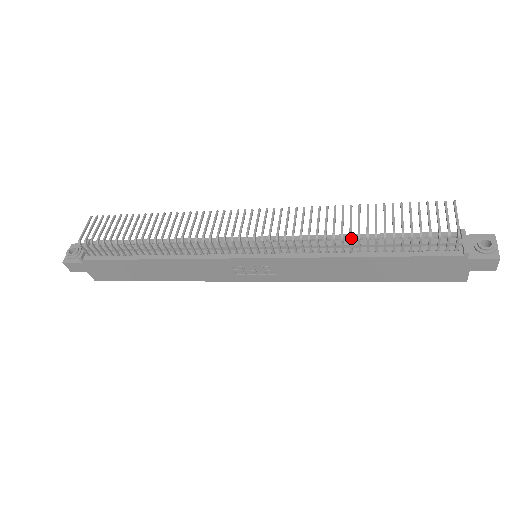
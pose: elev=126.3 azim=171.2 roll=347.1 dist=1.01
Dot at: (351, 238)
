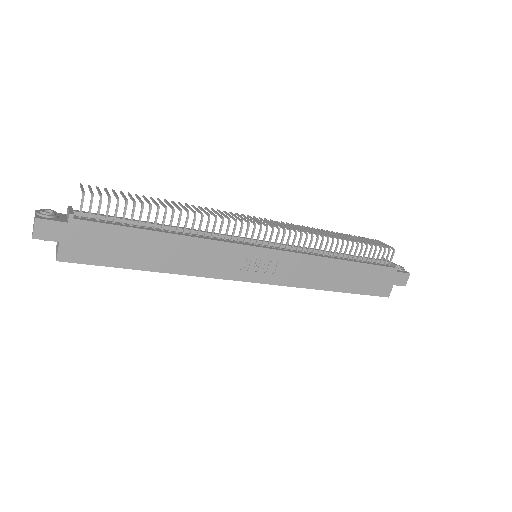
Dot at: occluded
